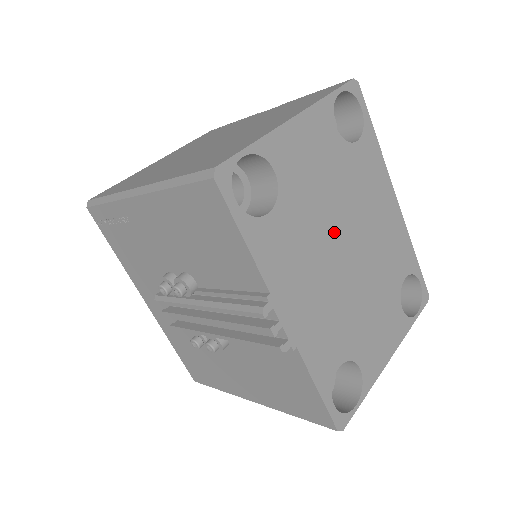
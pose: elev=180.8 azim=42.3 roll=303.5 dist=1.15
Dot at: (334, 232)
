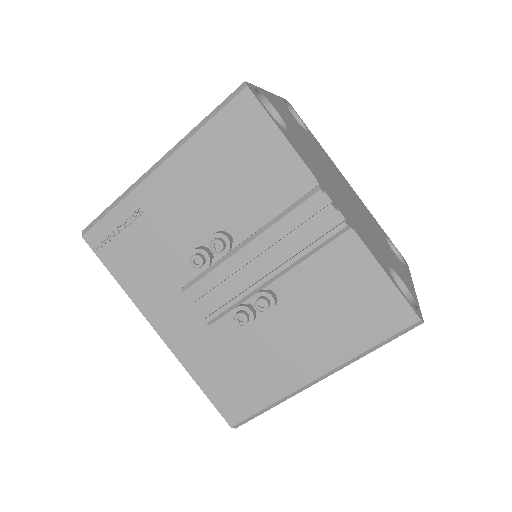
Dot at: (328, 173)
